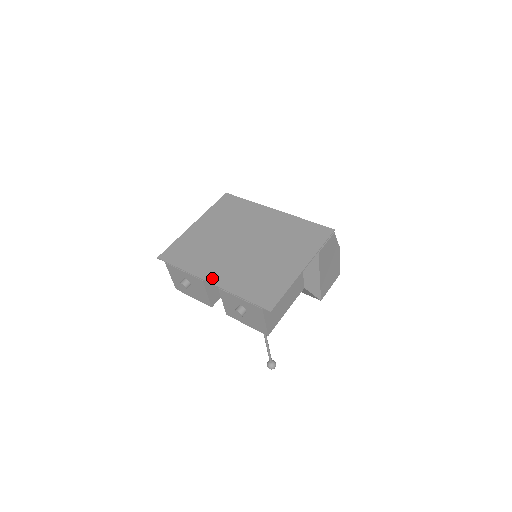
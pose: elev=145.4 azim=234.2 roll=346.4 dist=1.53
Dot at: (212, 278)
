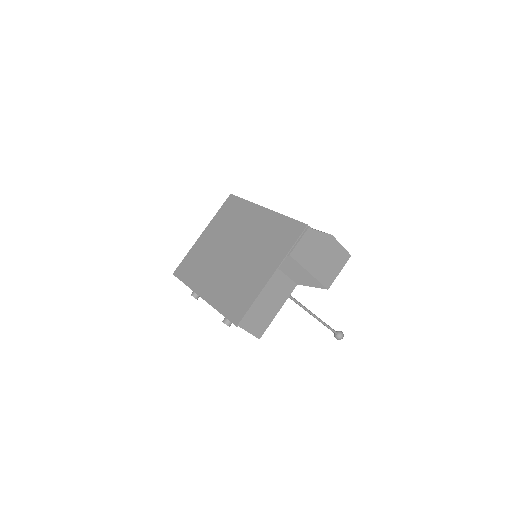
Dot at: (203, 292)
